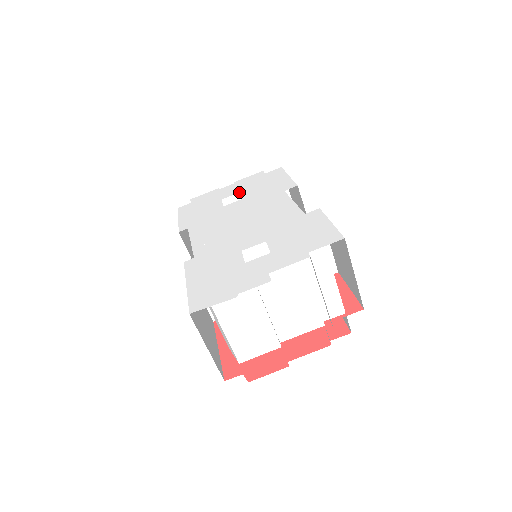
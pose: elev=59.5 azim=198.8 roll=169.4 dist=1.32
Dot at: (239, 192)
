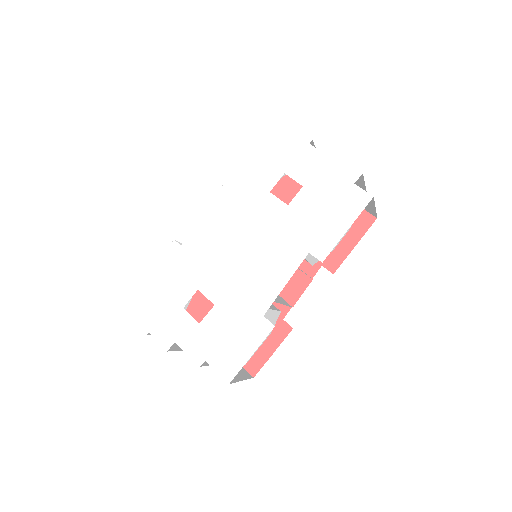
Dot at: occluded
